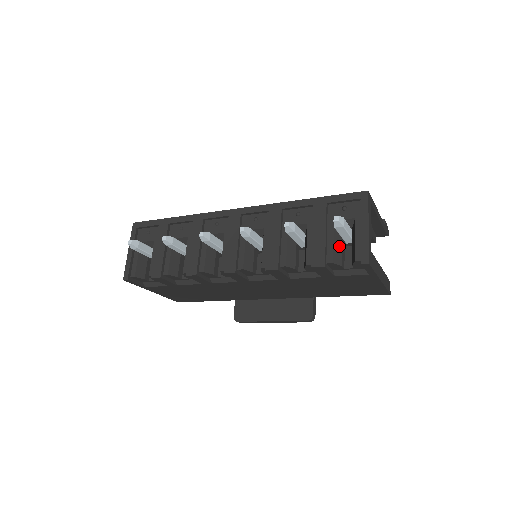
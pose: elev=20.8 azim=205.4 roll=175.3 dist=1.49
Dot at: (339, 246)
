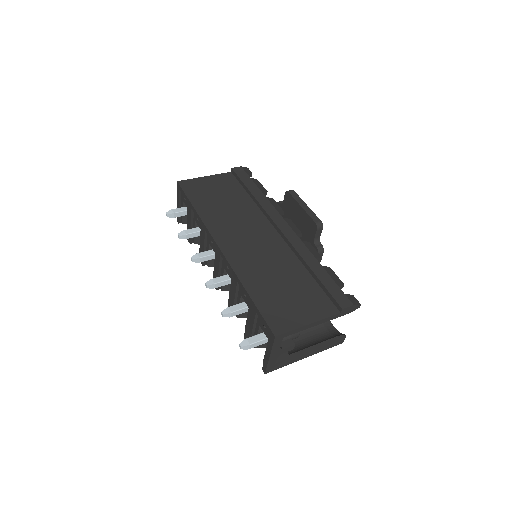
Dot at: occluded
